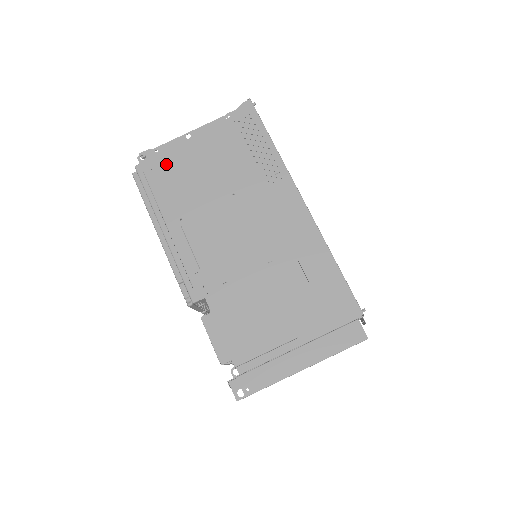
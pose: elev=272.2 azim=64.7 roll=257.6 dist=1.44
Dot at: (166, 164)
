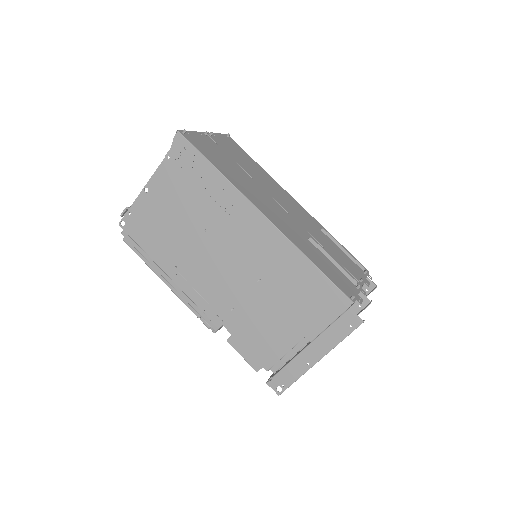
Dot at: (142, 223)
